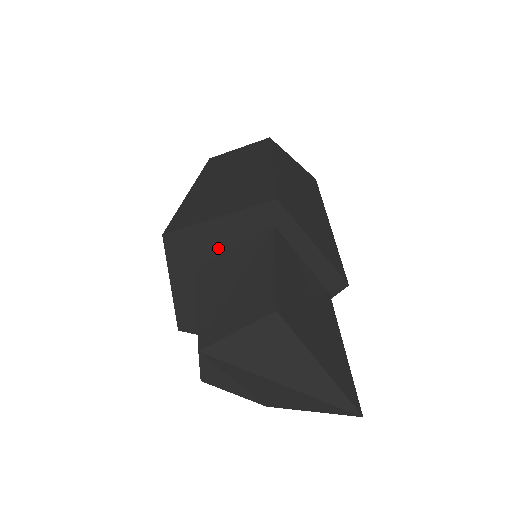
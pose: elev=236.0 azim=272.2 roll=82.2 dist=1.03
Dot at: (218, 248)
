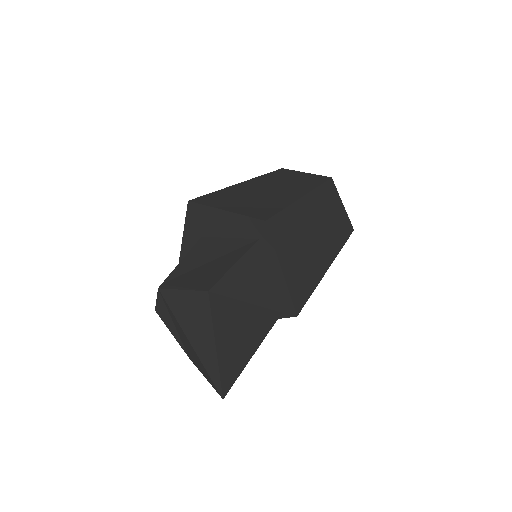
Dot at: (219, 232)
